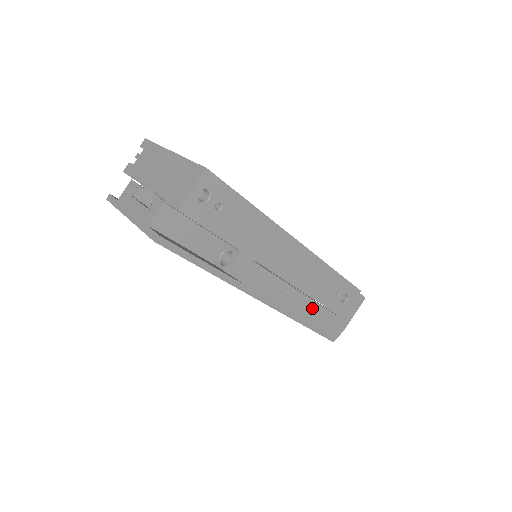
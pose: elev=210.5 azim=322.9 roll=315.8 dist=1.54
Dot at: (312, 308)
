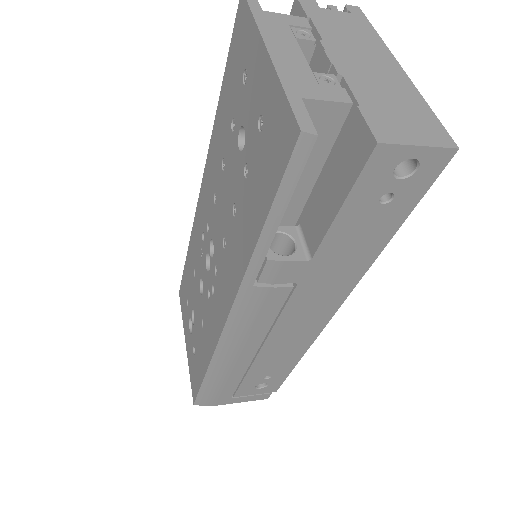
Dot at: (238, 368)
